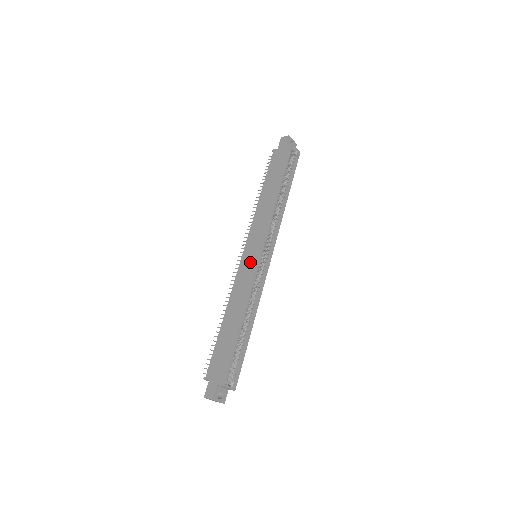
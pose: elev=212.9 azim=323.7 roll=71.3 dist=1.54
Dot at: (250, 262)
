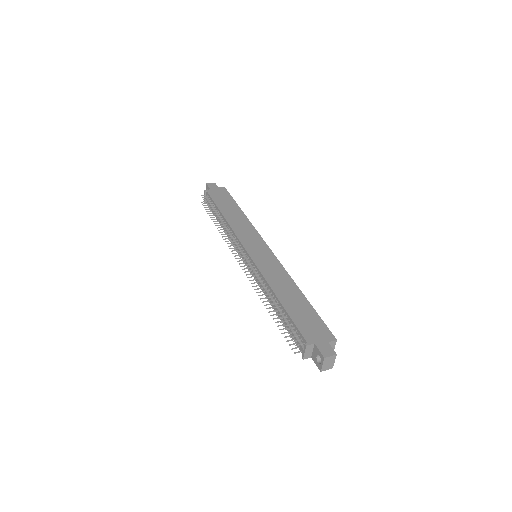
Dot at: (264, 255)
